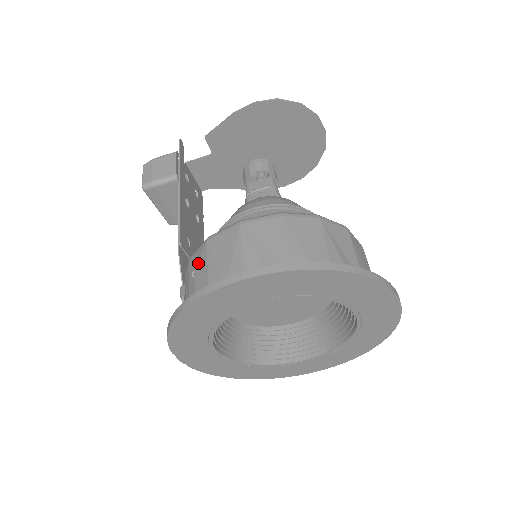
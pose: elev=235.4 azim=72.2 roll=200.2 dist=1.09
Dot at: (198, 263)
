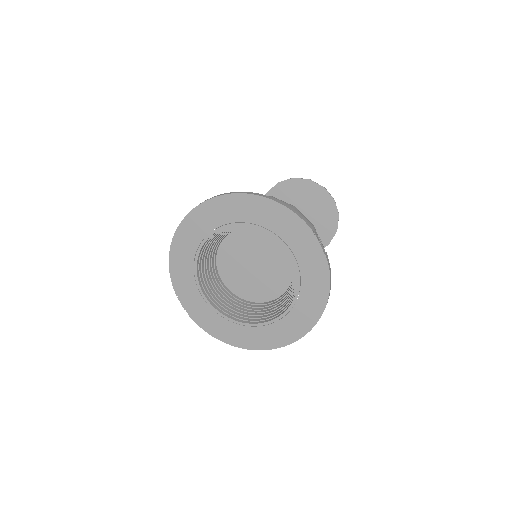
Dot at: occluded
